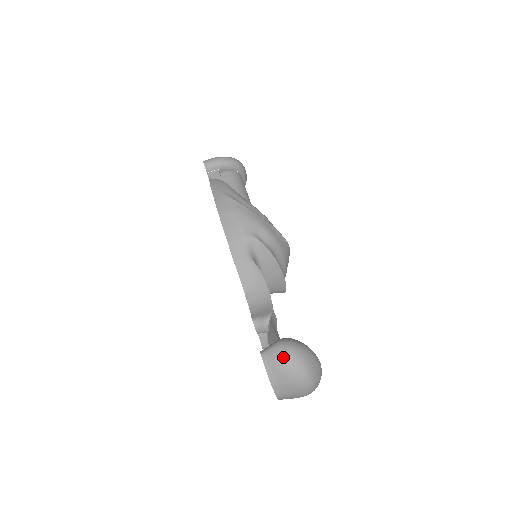
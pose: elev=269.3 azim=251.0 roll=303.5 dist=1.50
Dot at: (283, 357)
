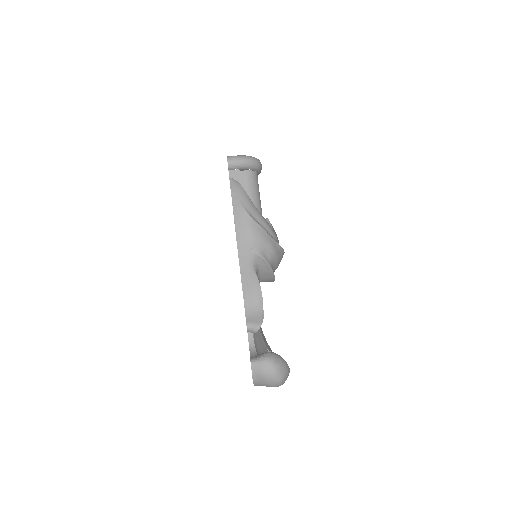
Dot at: (267, 370)
